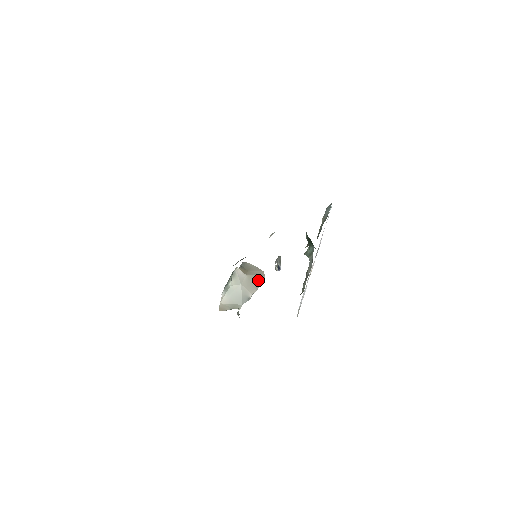
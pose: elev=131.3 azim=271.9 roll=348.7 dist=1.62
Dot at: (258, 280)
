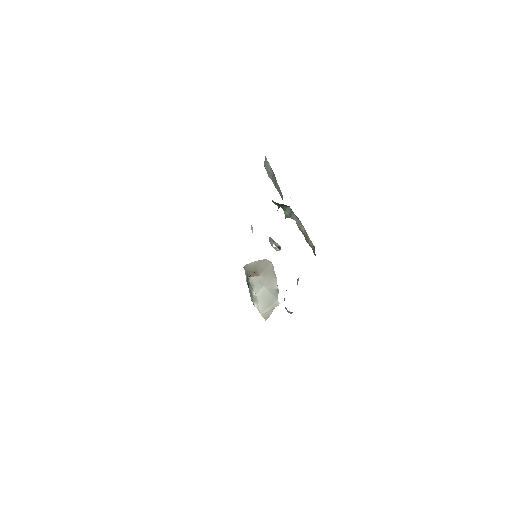
Dot at: (270, 270)
